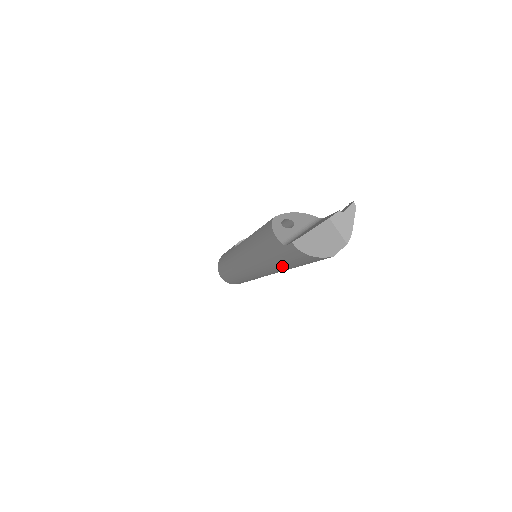
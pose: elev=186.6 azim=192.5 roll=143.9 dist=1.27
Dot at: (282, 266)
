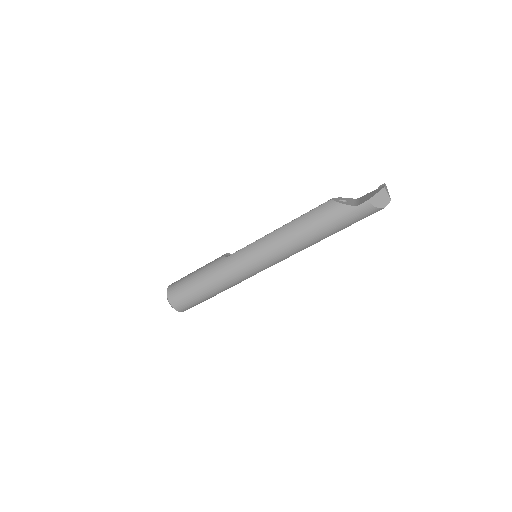
Dot at: (327, 234)
